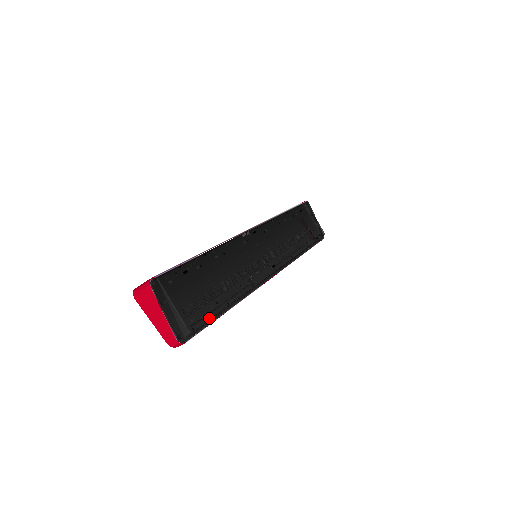
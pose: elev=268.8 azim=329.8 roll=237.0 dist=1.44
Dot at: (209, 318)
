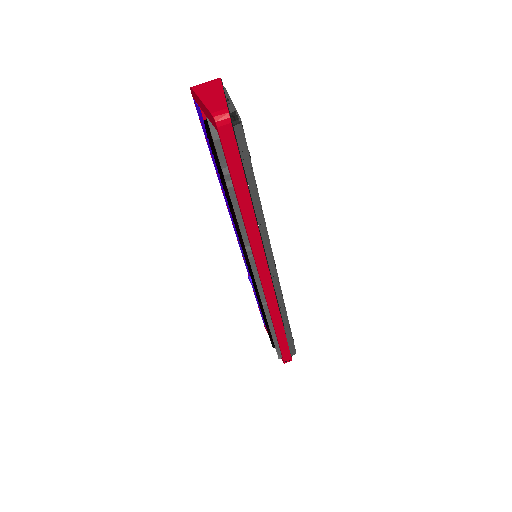
Dot at: (249, 153)
